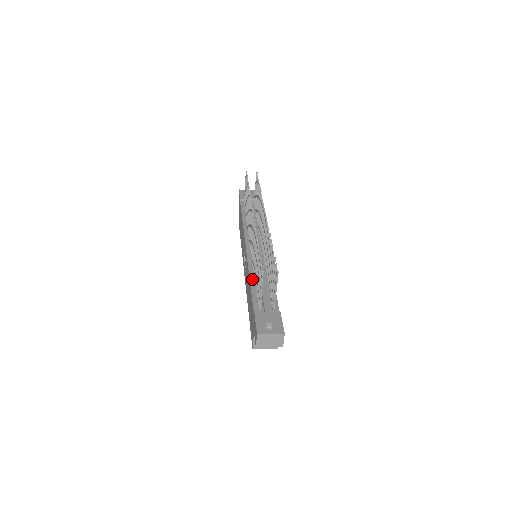
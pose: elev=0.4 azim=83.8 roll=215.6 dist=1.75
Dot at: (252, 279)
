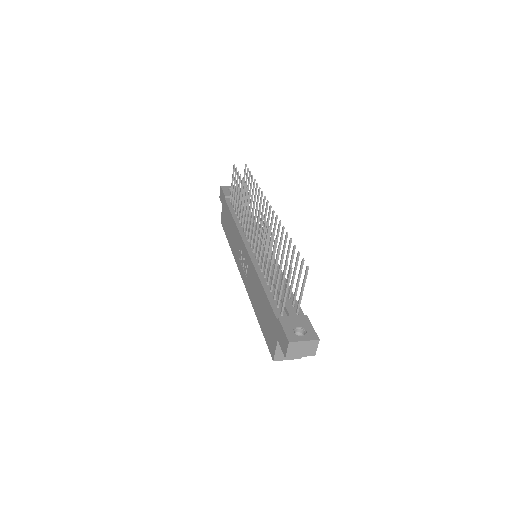
Dot at: (263, 280)
